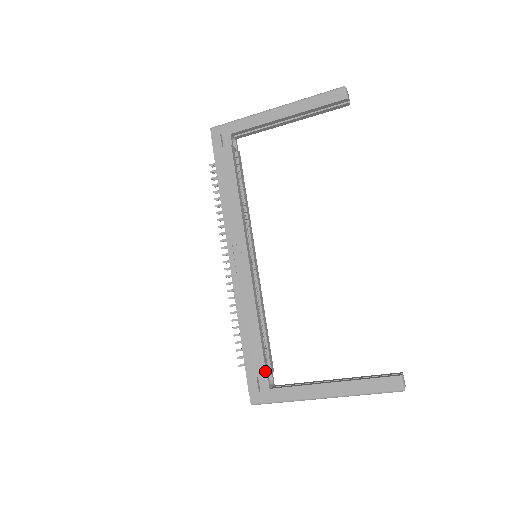
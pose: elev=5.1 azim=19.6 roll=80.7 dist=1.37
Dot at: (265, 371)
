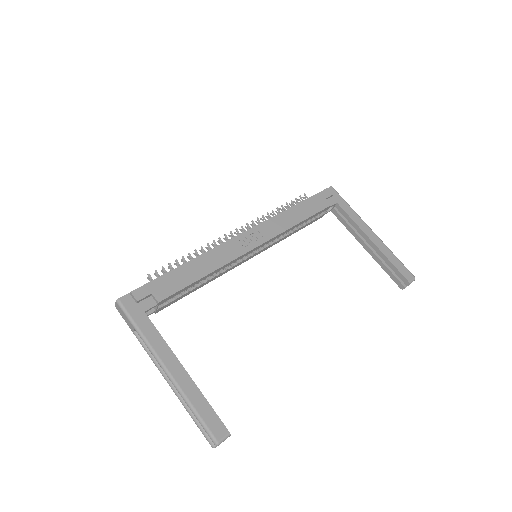
Dot at: (162, 300)
